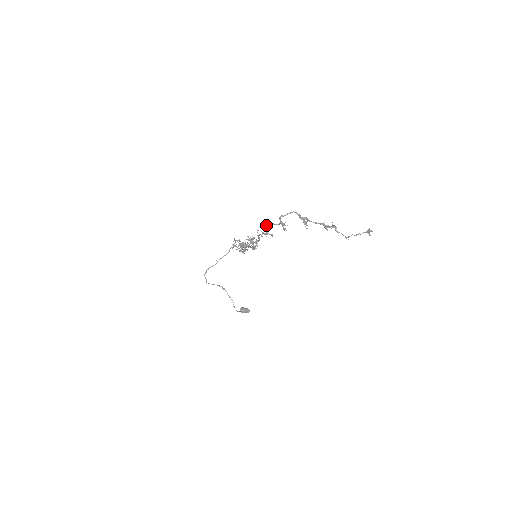
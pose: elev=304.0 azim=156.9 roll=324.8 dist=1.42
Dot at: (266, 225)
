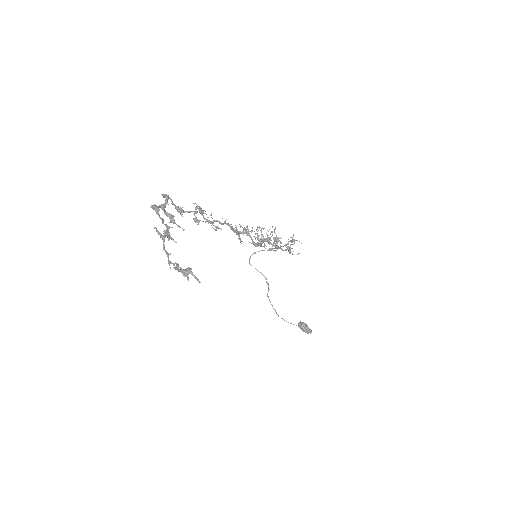
Dot at: (201, 208)
